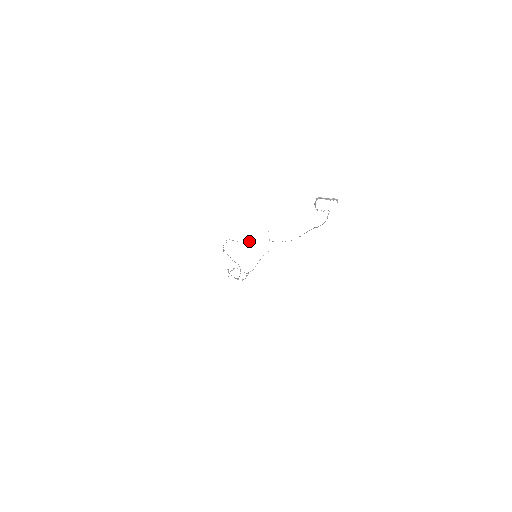
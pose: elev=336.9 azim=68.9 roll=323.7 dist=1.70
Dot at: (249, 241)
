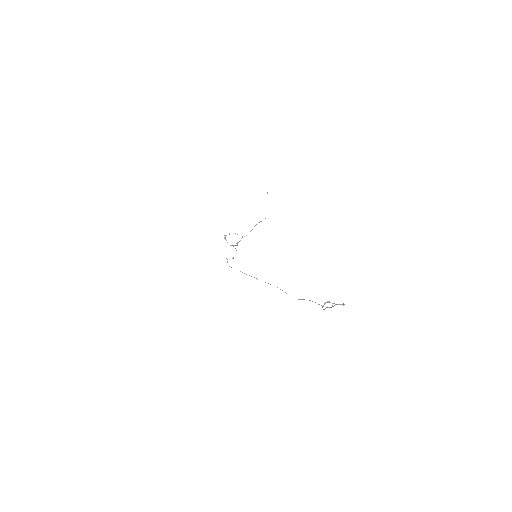
Dot at: (254, 277)
